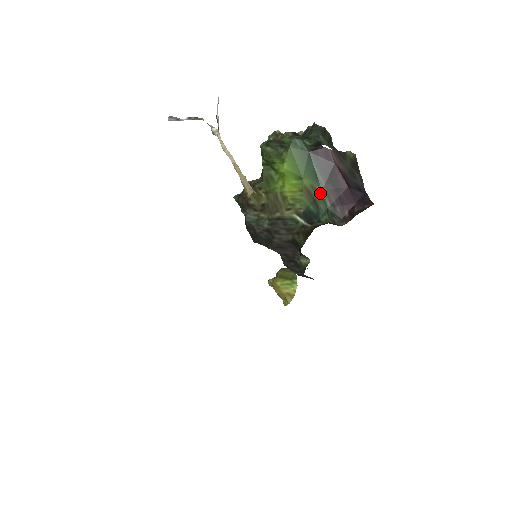
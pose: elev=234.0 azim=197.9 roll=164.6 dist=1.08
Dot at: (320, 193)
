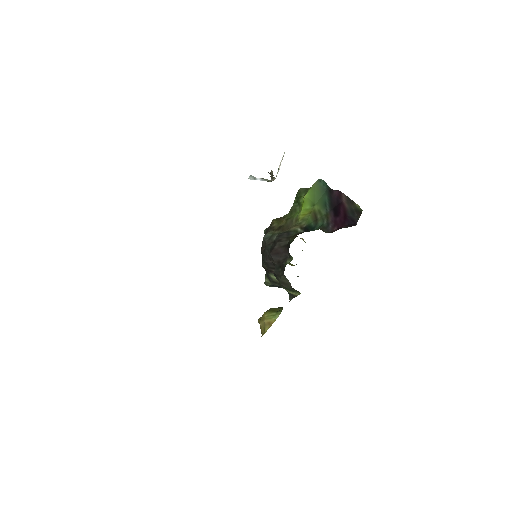
Dot at: (323, 215)
